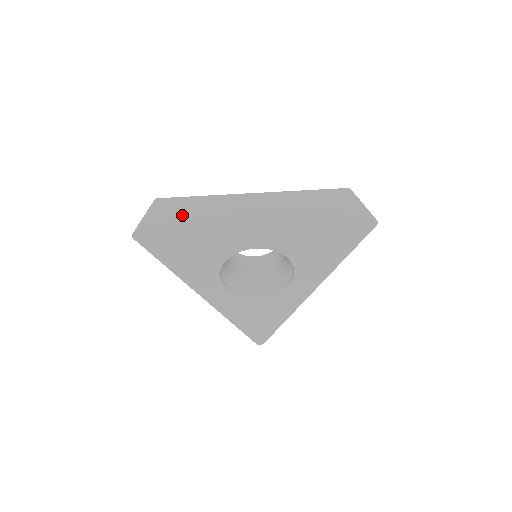
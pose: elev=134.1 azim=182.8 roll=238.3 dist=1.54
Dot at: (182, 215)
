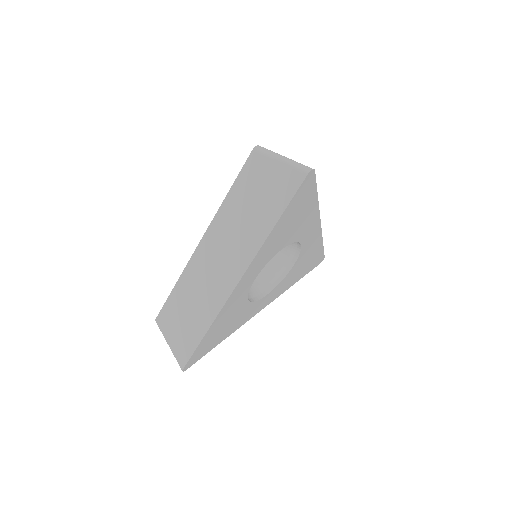
Dot at: (187, 322)
